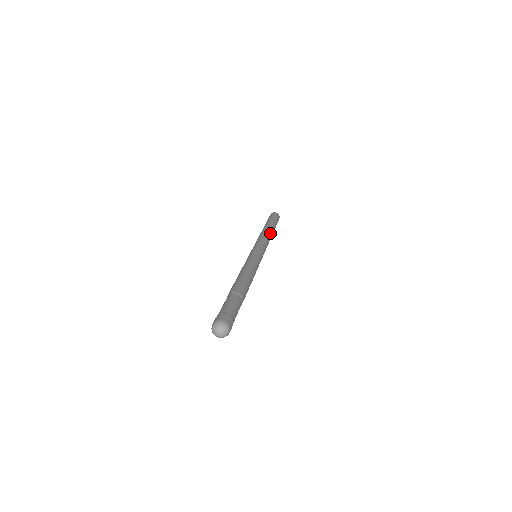
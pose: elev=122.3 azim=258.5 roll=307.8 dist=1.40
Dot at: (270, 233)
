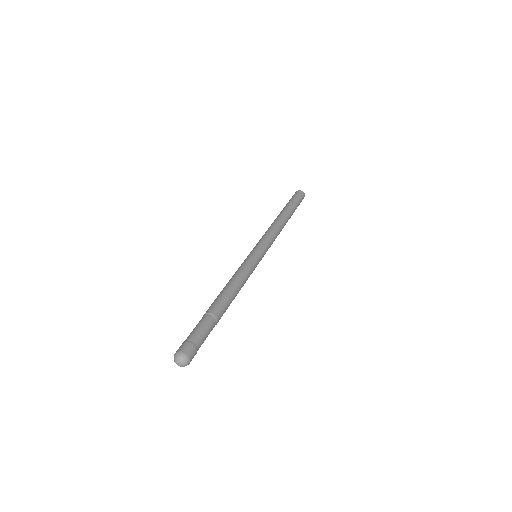
Dot at: (282, 222)
